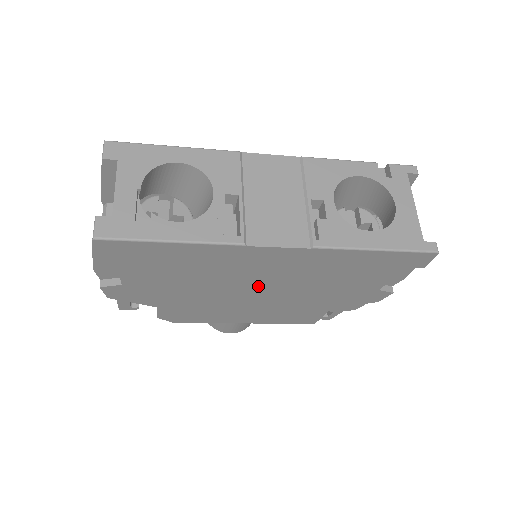
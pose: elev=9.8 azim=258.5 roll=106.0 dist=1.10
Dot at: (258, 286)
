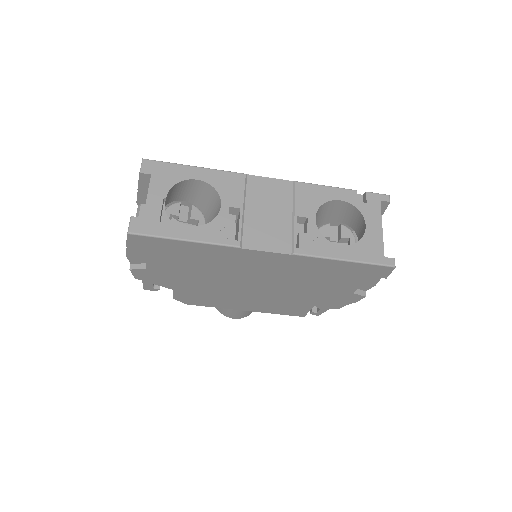
Dot at: (253, 280)
